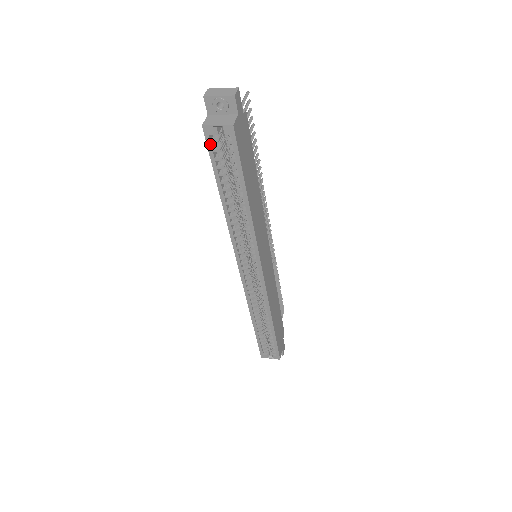
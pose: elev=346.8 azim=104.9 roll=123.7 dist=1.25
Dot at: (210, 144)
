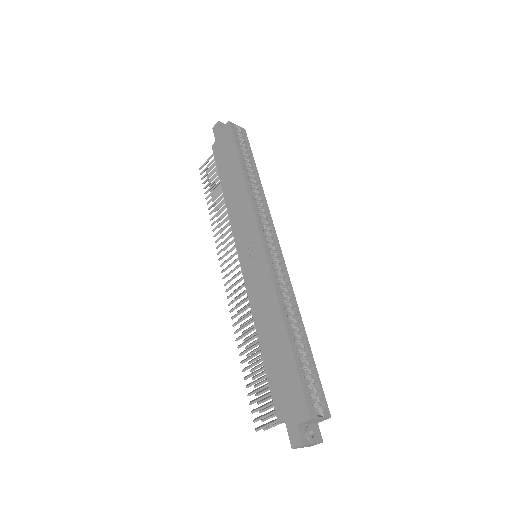
Dot at: (233, 132)
